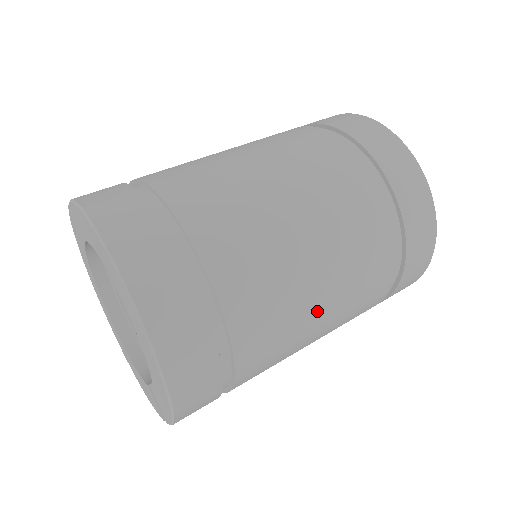
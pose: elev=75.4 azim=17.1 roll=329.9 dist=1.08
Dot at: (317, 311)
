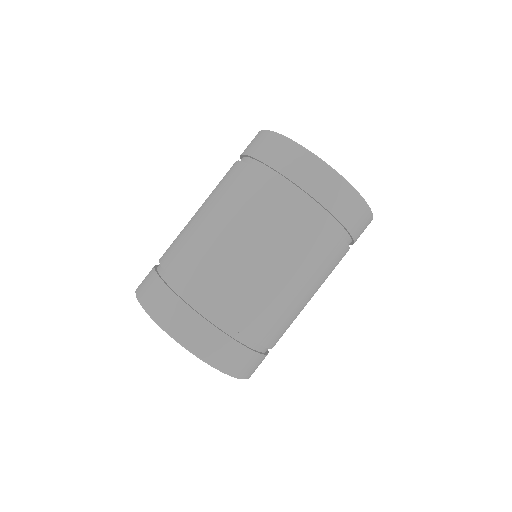
Dot at: (301, 297)
